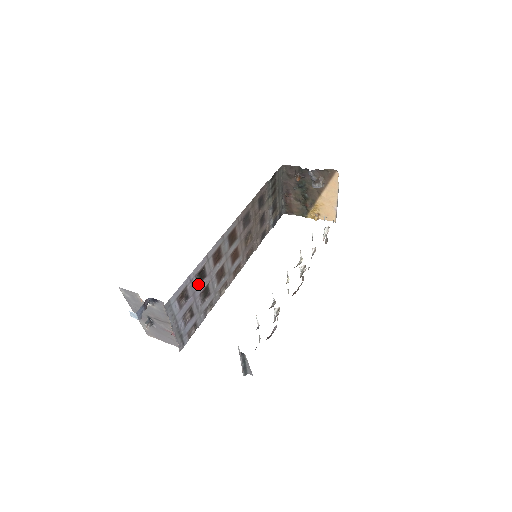
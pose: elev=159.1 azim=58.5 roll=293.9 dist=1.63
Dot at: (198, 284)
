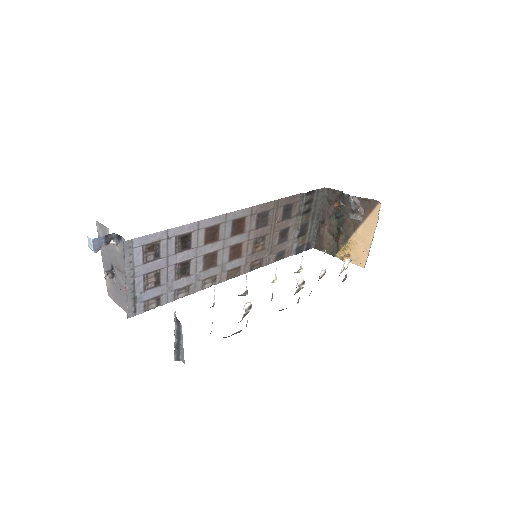
Dot at: (177, 250)
